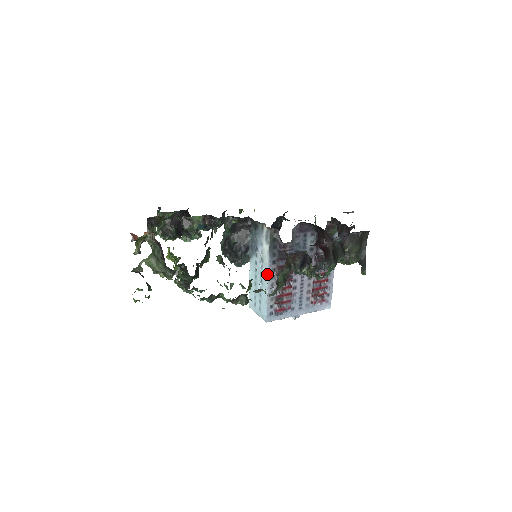
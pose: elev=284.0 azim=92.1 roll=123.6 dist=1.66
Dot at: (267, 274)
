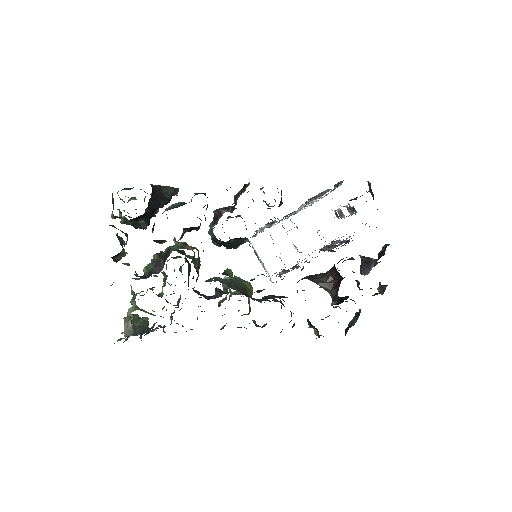
Dot at: occluded
